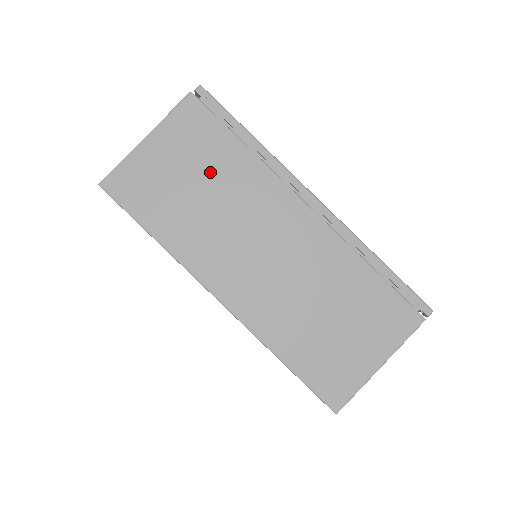
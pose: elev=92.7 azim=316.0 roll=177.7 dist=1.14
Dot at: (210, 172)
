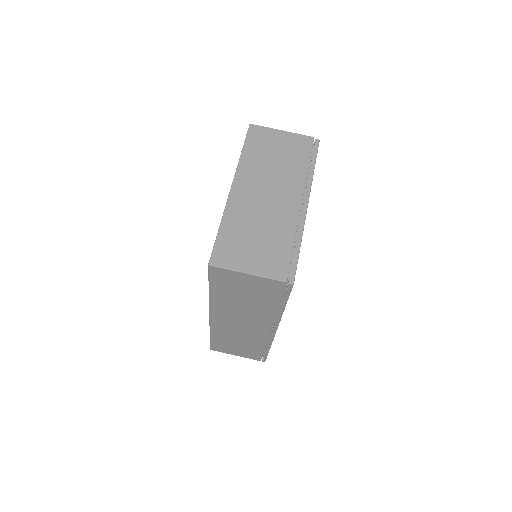
Dot at: (286, 158)
